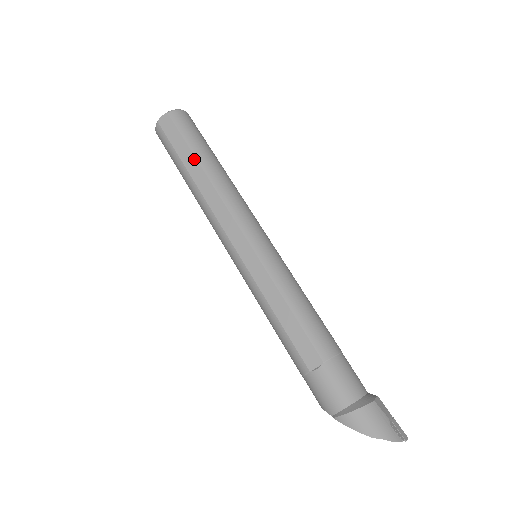
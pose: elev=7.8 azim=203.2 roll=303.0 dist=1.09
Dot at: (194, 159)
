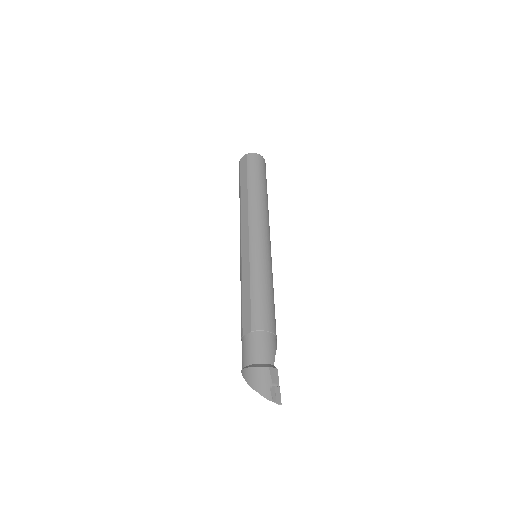
Dot at: (246, 185)
